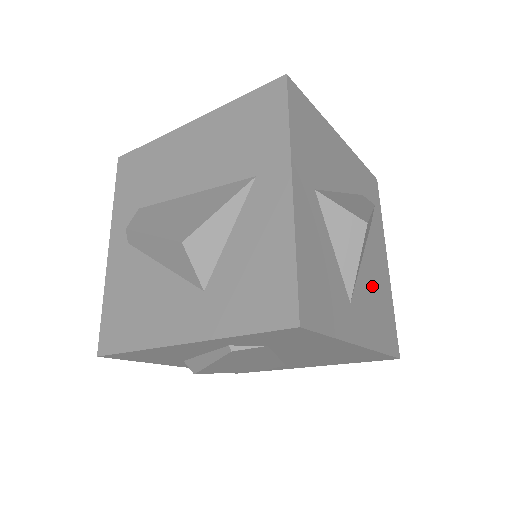
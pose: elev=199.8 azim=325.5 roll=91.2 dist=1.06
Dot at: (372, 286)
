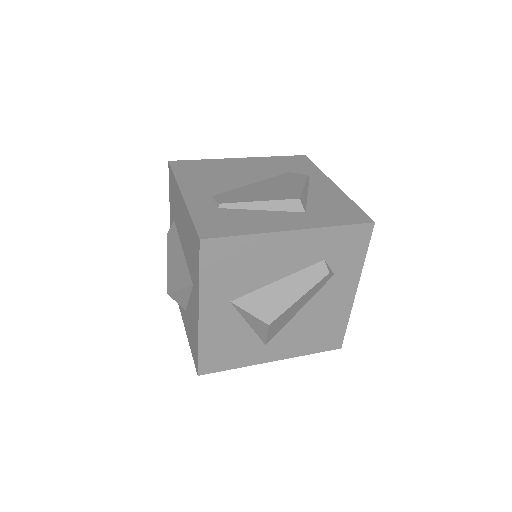
Dot at: (310, 322)
